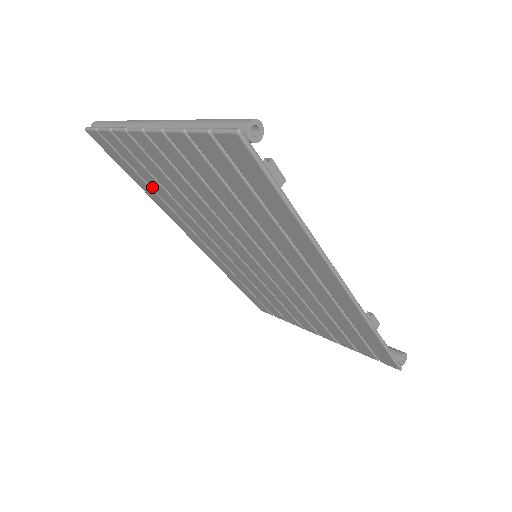
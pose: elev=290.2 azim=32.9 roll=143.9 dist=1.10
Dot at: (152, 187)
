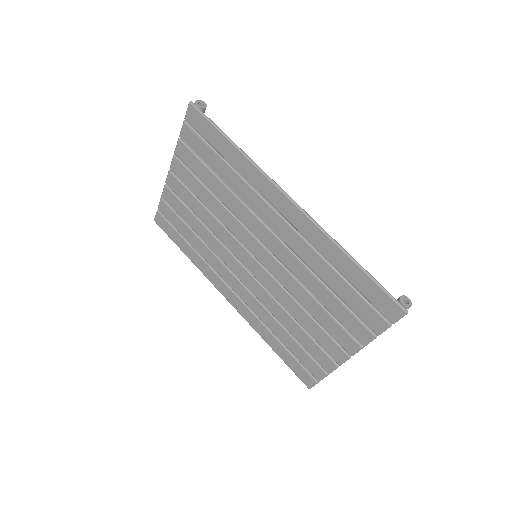
Dot at: (190, 243)
